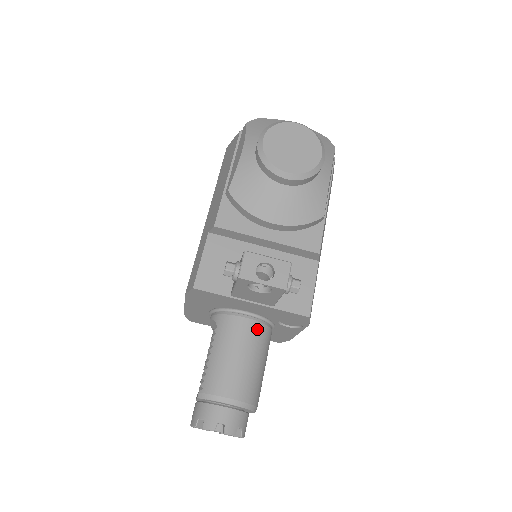
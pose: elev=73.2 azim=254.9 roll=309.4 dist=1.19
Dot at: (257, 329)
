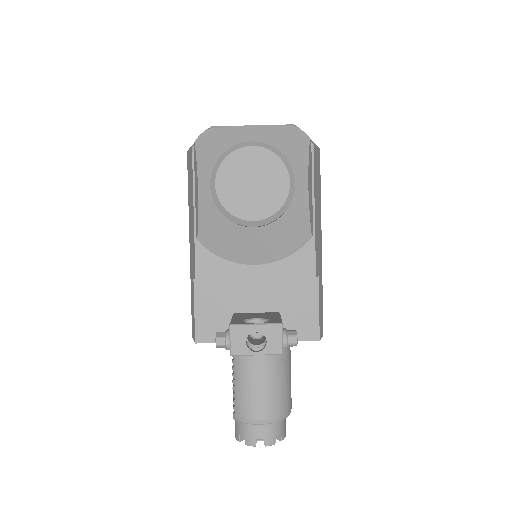
Dot at: occluded
